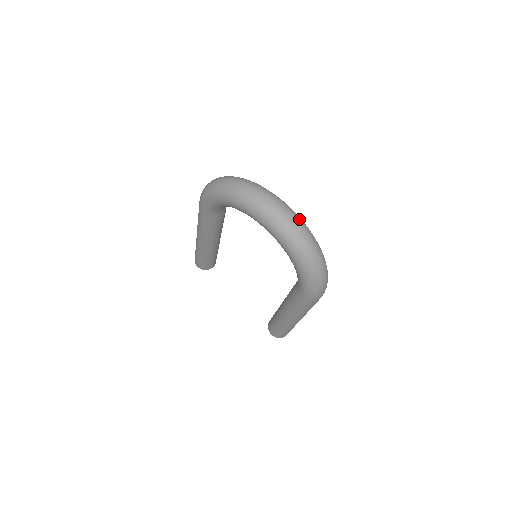
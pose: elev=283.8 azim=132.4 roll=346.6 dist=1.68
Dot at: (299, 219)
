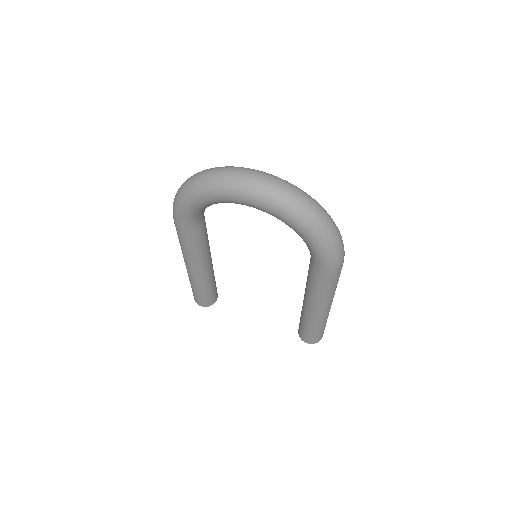
Dot at: (285, 181)
